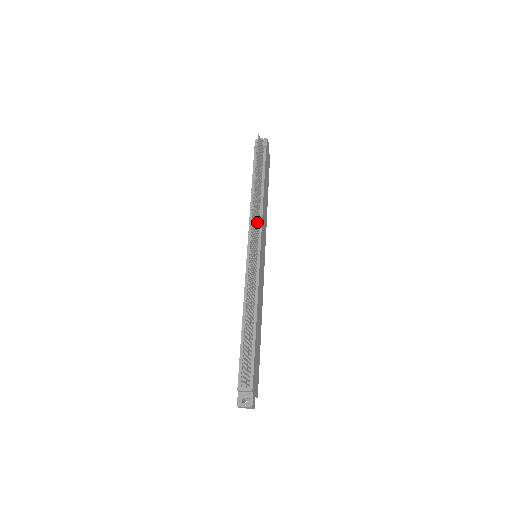
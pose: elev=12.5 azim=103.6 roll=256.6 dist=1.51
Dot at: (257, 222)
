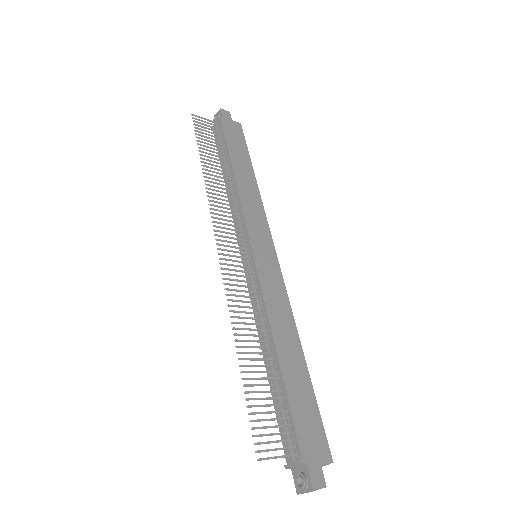
Dot at: (233, 214)
